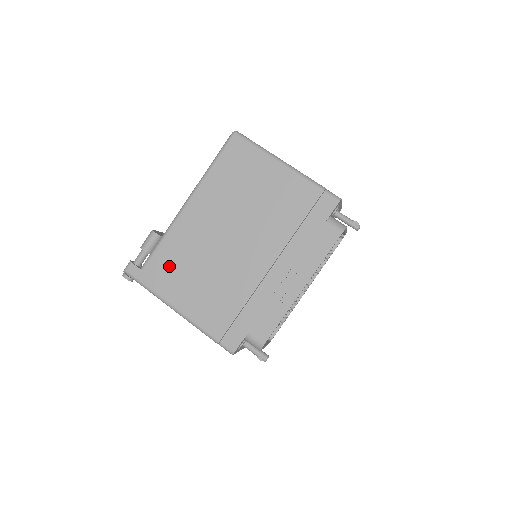
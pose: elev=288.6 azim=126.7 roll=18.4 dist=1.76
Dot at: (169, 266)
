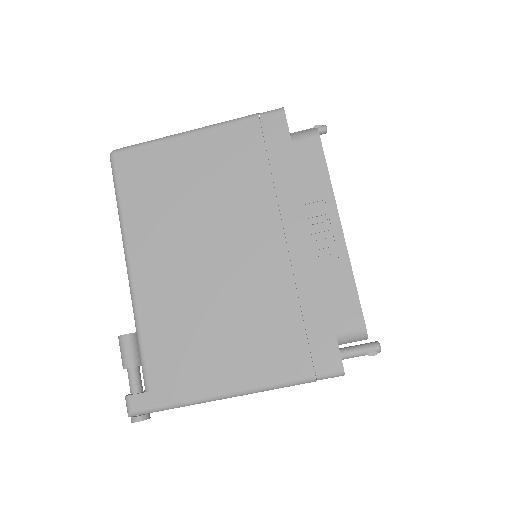
Dot at: (175, 354)
